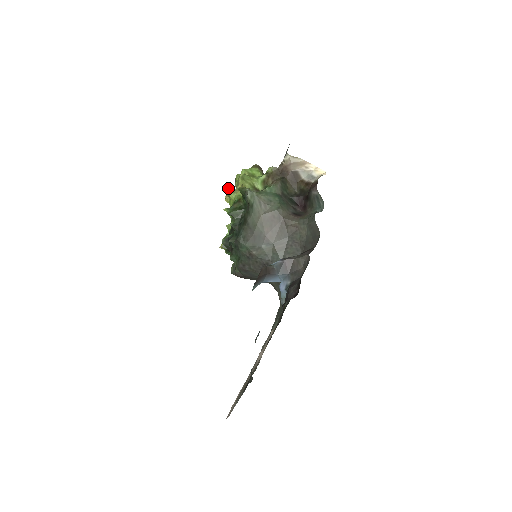
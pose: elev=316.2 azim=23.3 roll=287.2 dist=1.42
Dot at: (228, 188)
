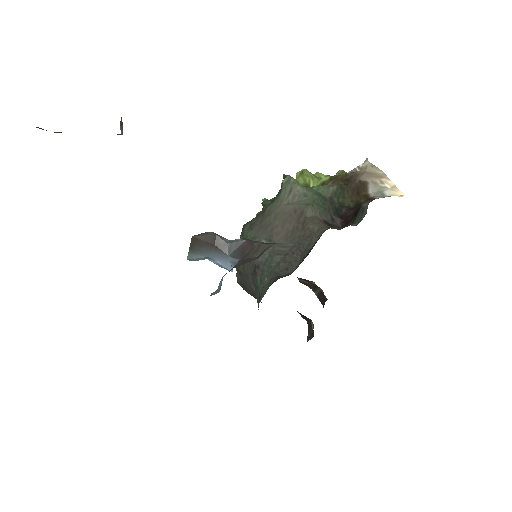
Dot at: occluded
